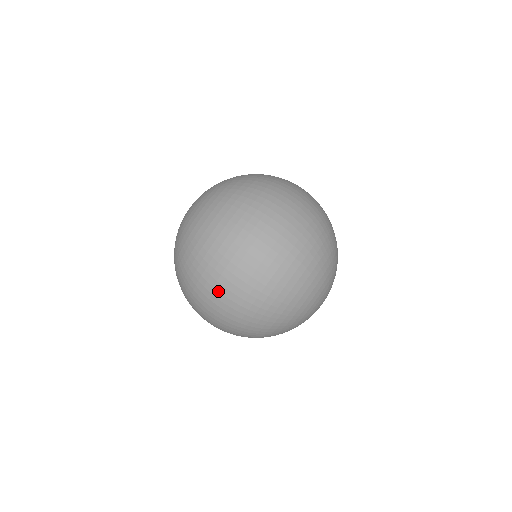
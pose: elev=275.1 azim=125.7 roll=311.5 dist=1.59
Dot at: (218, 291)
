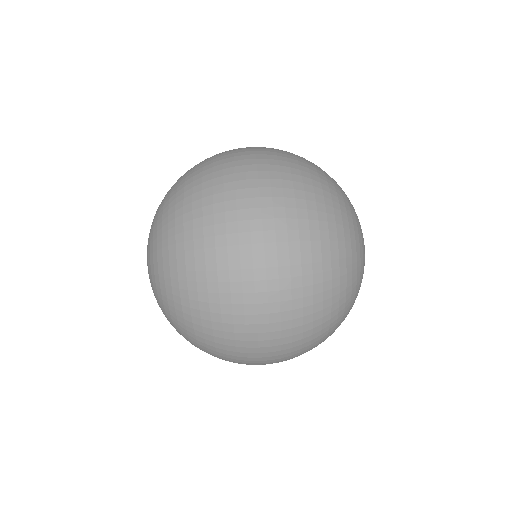
Dot at: (256, 348)
